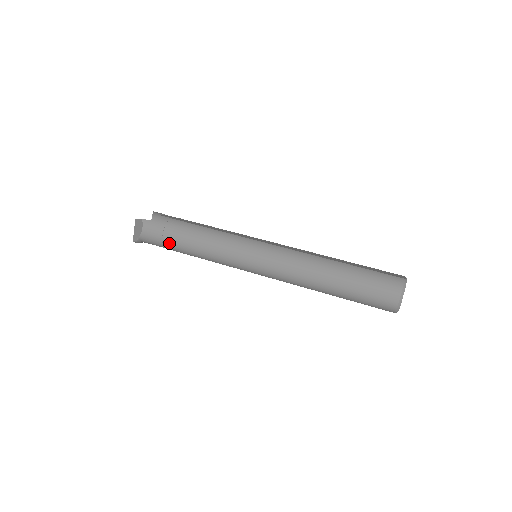
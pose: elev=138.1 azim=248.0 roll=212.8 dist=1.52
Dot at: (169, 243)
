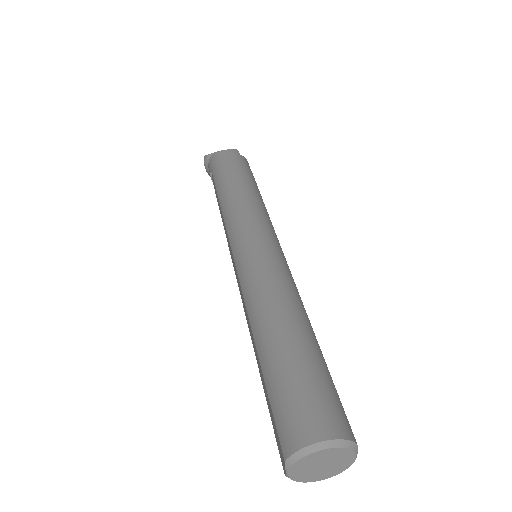
Dot at: (224, 171)
